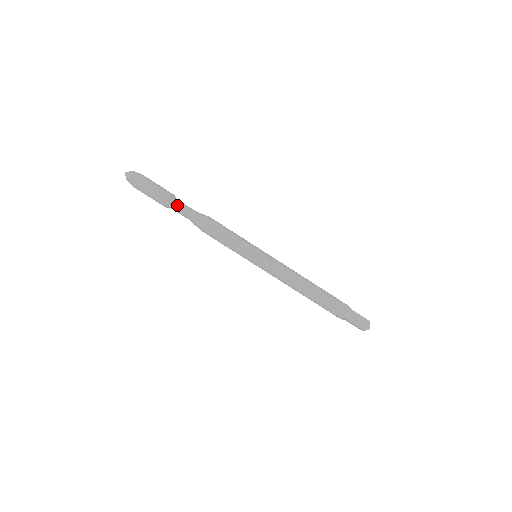
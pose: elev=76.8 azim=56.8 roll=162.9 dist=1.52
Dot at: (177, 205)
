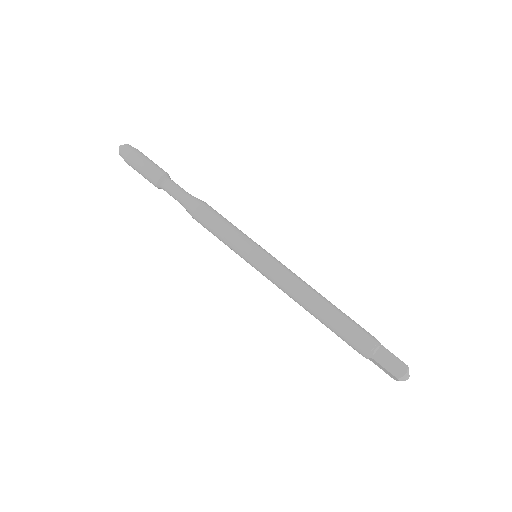
Dot at: (168, 184)
